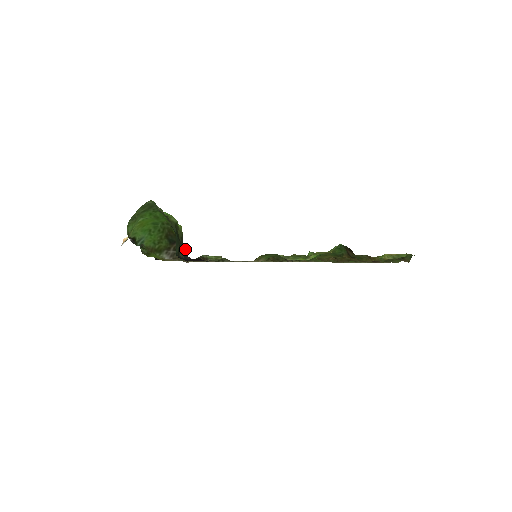
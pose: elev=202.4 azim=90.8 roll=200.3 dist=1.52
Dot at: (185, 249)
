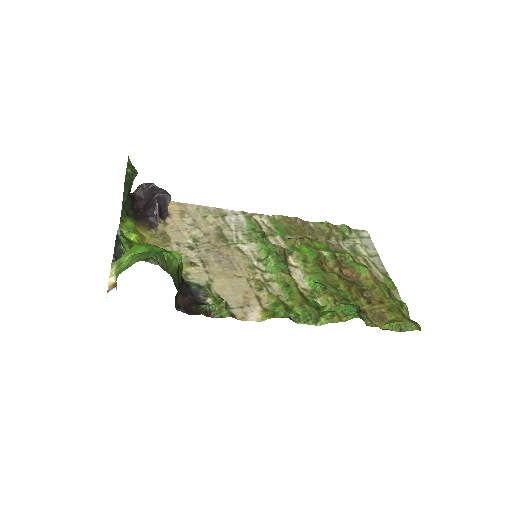
Dot at: occluded
